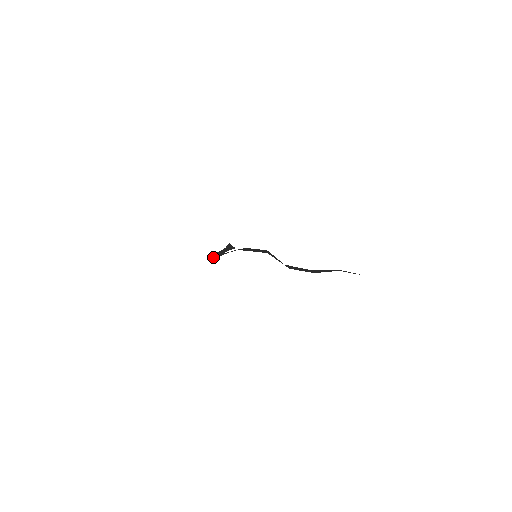
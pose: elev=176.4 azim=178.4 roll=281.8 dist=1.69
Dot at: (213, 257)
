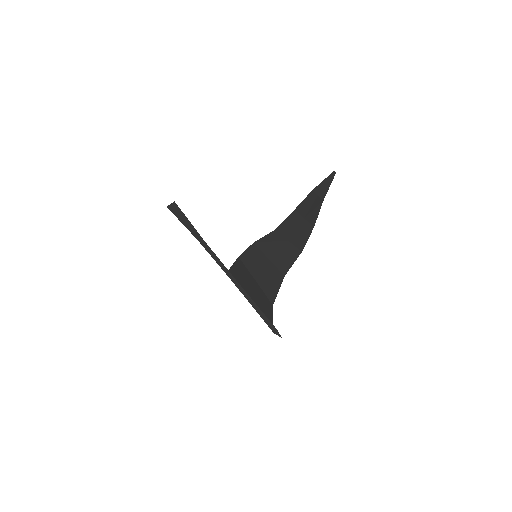
Dot at: (274, 329)
